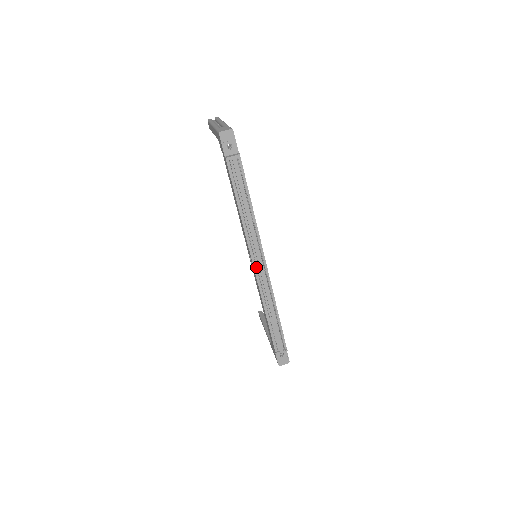
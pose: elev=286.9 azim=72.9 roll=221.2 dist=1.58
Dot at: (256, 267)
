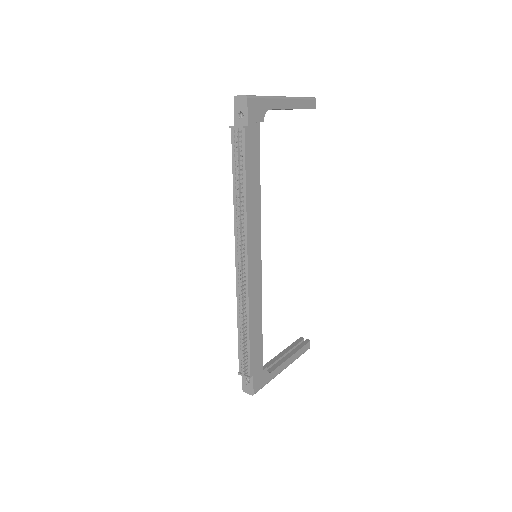
Dot at: (238, 264)
